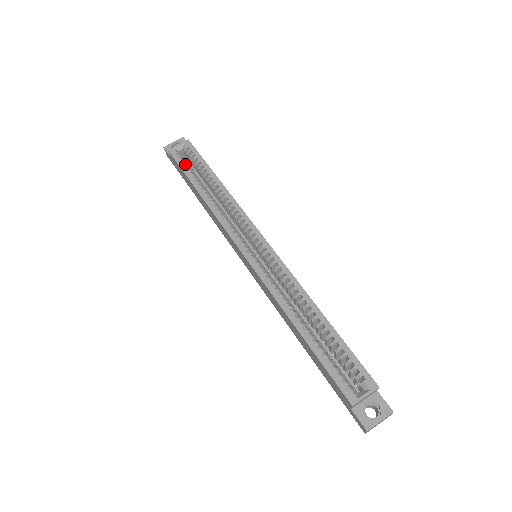
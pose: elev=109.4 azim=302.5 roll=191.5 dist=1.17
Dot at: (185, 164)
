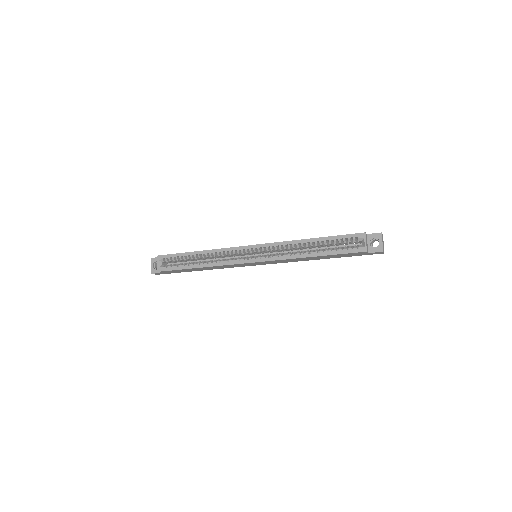
Dot at: (173, 266)
